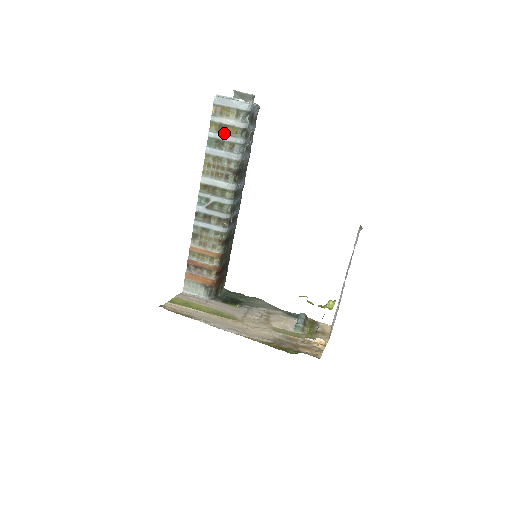
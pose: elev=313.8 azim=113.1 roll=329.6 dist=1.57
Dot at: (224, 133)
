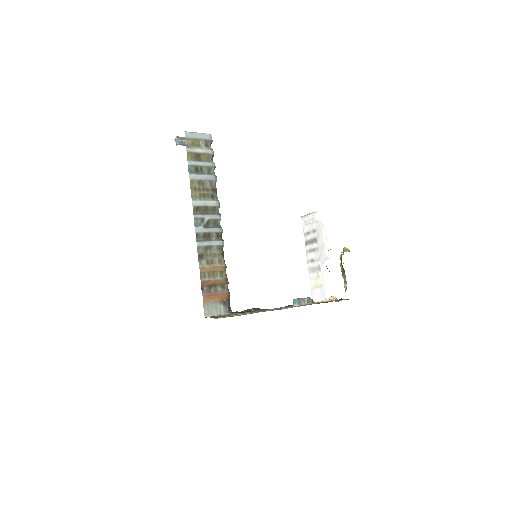
Dot at: (200, 160)
